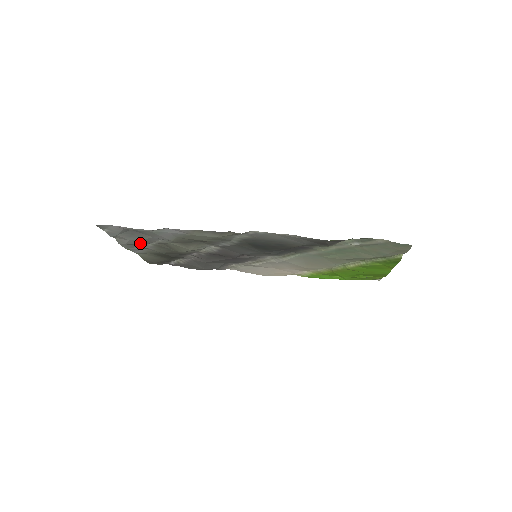
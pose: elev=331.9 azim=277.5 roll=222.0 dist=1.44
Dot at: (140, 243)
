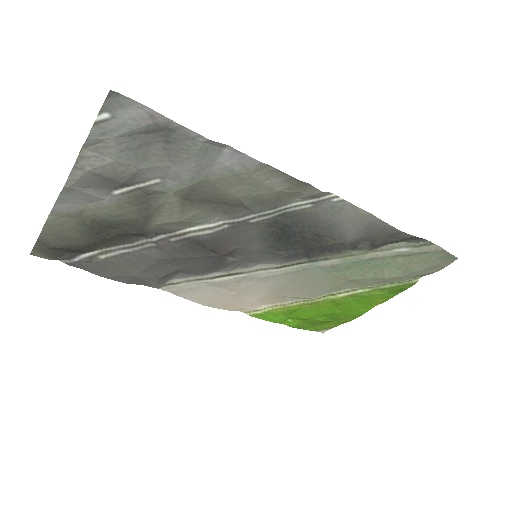
Dot at: (119, 177)
